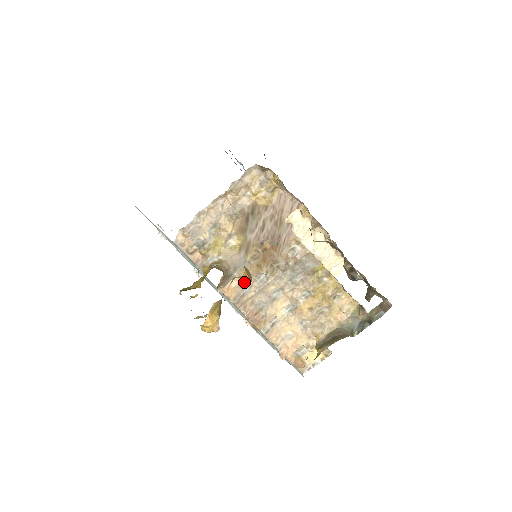
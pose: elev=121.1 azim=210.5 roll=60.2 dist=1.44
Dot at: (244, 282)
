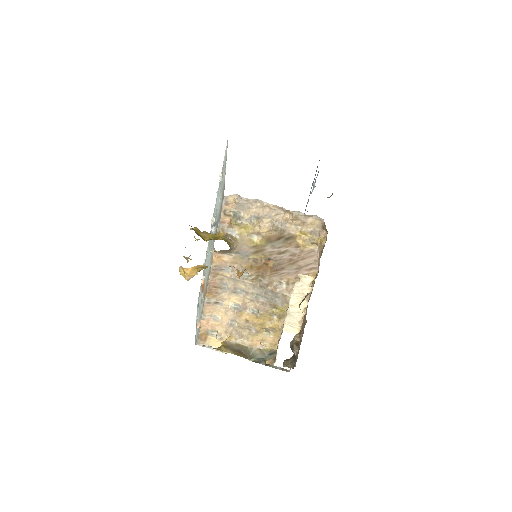
Dot at: (232, 264)
